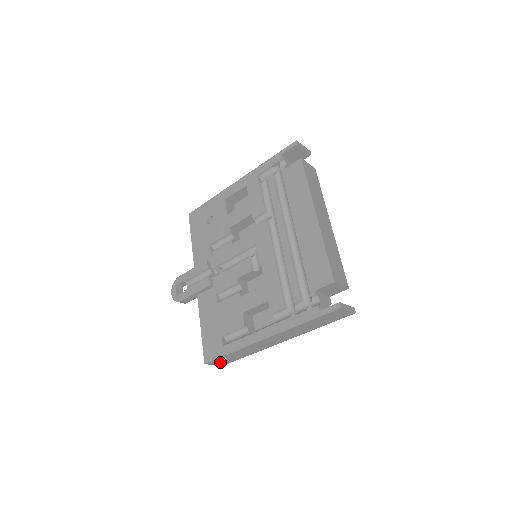
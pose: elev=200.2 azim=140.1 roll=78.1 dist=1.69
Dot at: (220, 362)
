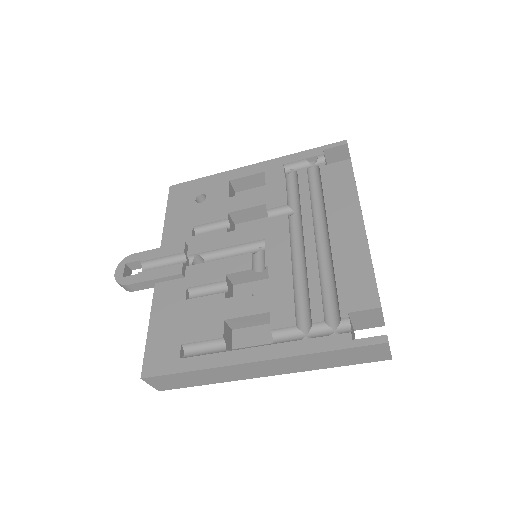
Dot at: (163, 383)
